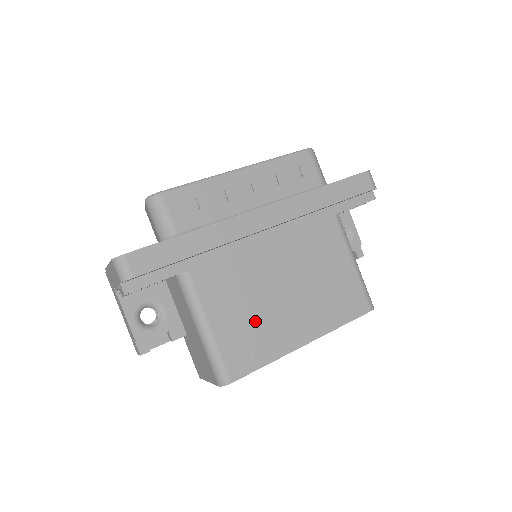
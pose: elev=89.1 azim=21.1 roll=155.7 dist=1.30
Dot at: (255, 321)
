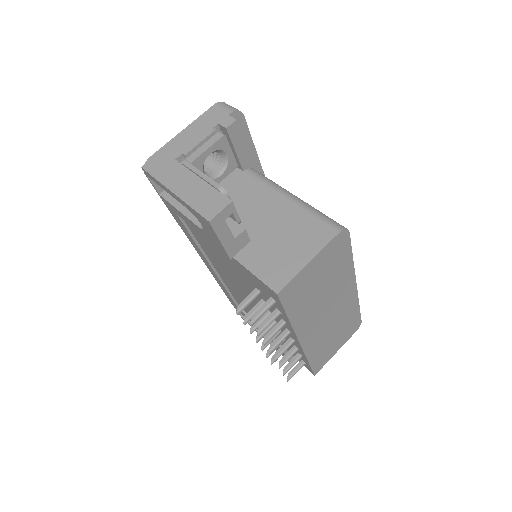
Dot at: occluded
